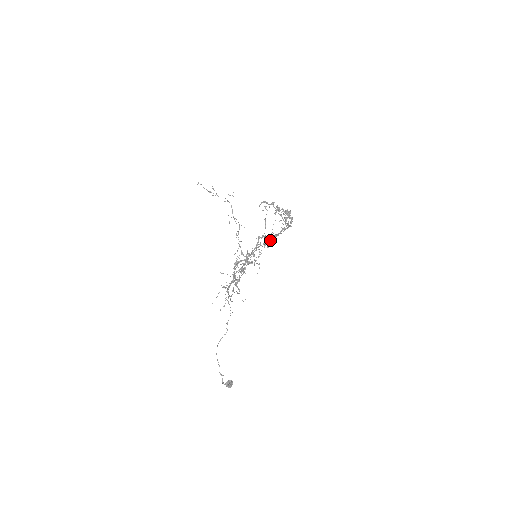
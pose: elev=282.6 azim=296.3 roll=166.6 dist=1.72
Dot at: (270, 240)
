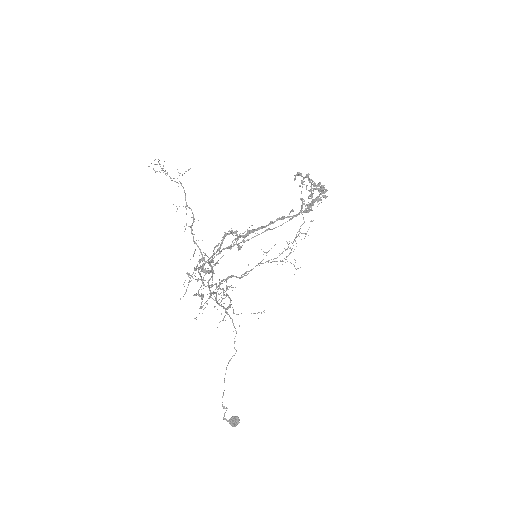
Dot at: (252, 237)
